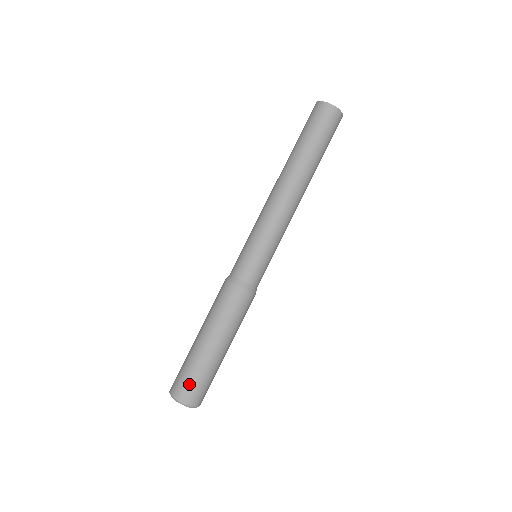
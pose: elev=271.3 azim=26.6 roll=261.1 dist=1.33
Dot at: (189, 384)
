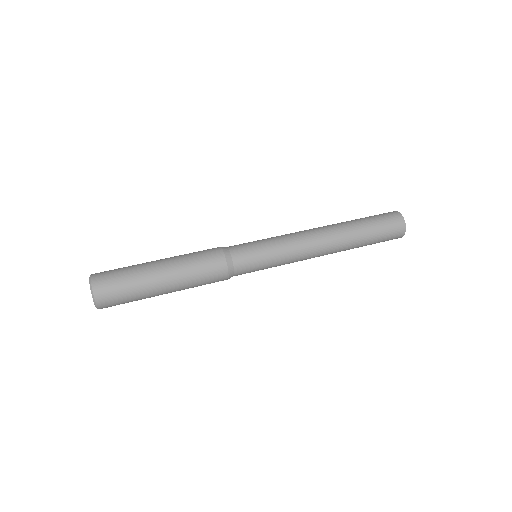
Dot at: occluded
